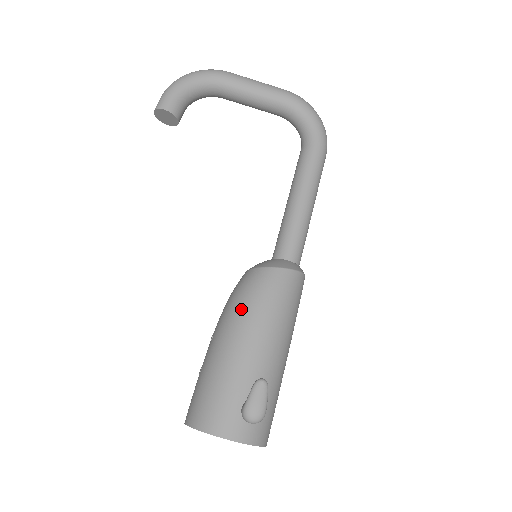
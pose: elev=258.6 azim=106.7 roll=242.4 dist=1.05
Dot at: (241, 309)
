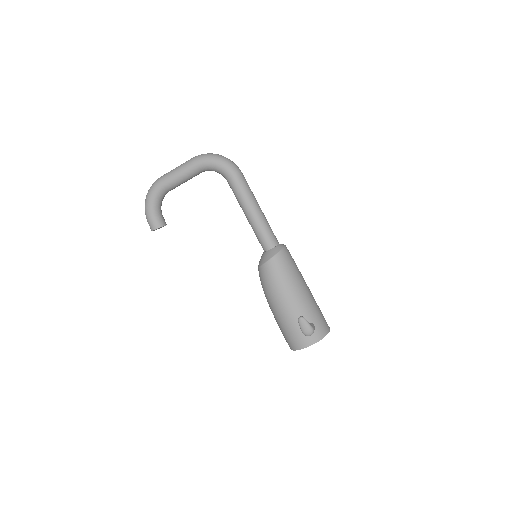
Dot at: (269, 292)
